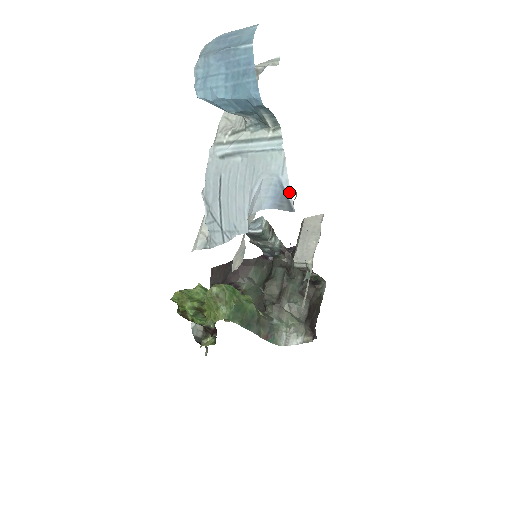
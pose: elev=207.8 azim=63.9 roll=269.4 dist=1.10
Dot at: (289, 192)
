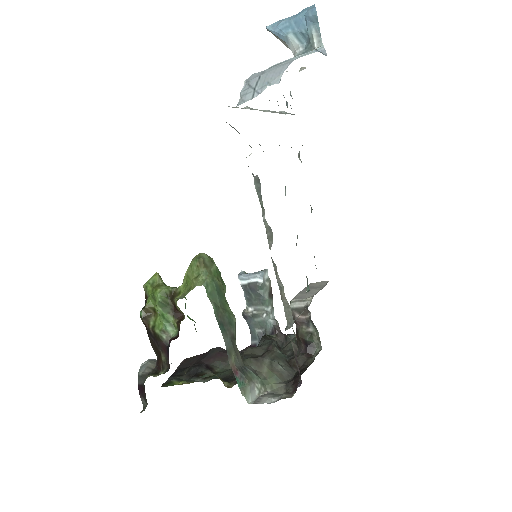
Dot at: (324, 51)
